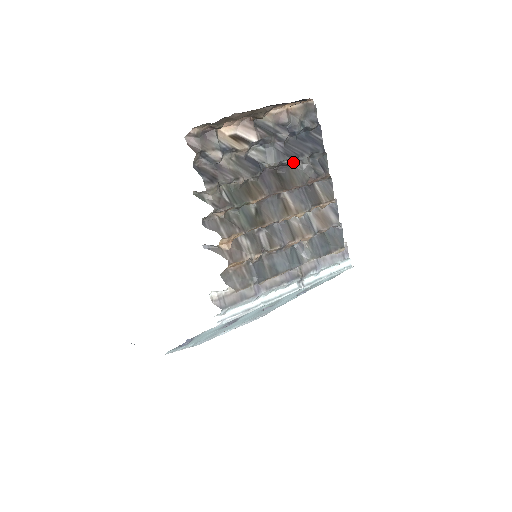
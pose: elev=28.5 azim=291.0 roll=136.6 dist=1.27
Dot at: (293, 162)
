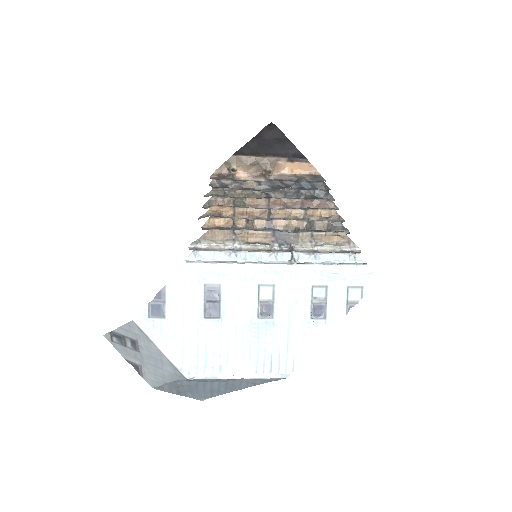
Dot at: (295, 191)
